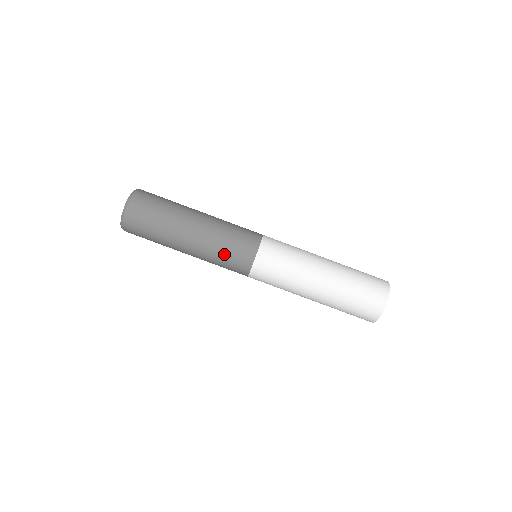
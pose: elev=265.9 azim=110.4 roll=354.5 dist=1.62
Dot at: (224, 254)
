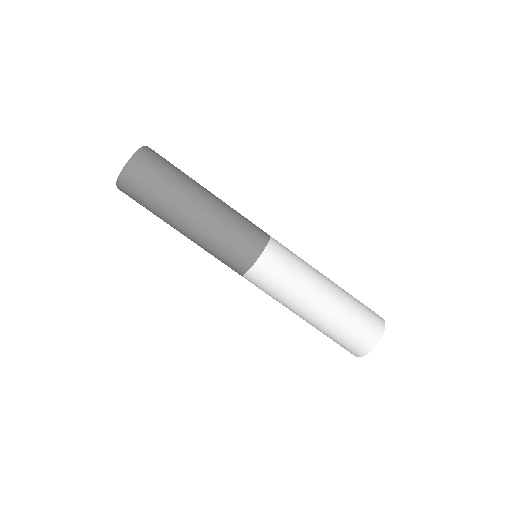
Dot at: (215, 257)
